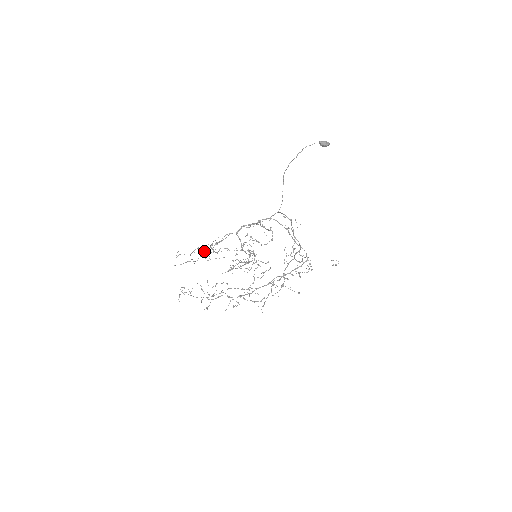
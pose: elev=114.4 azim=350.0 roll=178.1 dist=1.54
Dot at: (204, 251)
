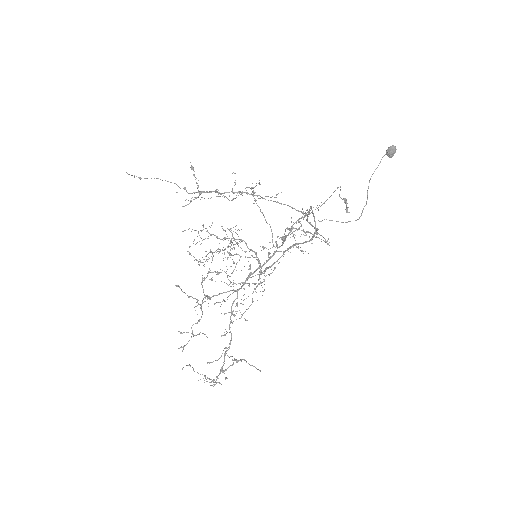
Dot at: occluded
